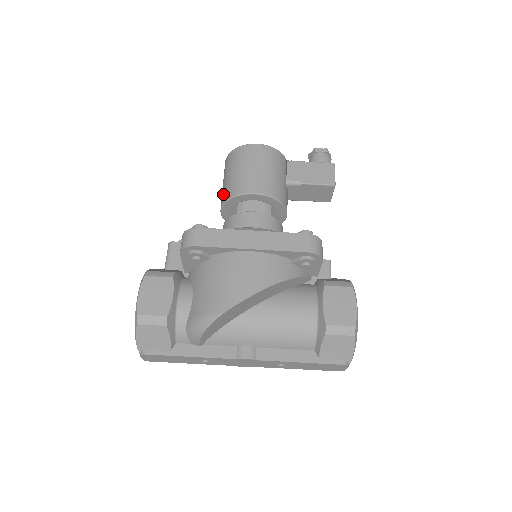
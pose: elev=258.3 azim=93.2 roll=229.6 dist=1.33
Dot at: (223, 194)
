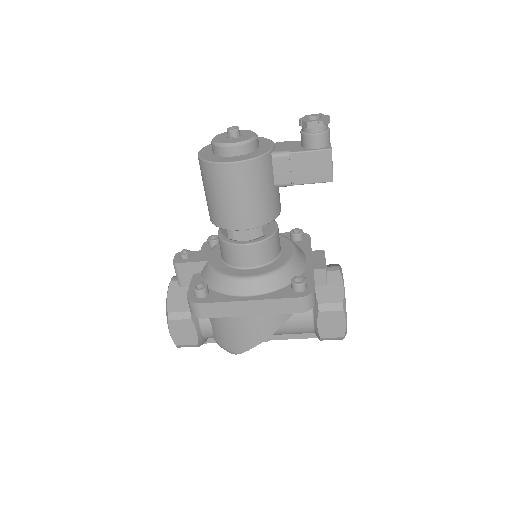
Dot at: (208, 210)
